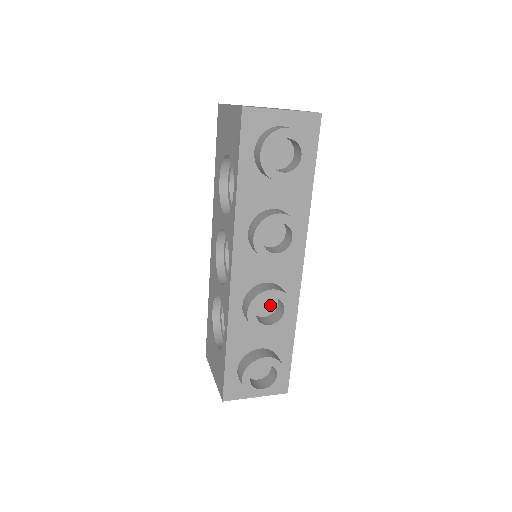
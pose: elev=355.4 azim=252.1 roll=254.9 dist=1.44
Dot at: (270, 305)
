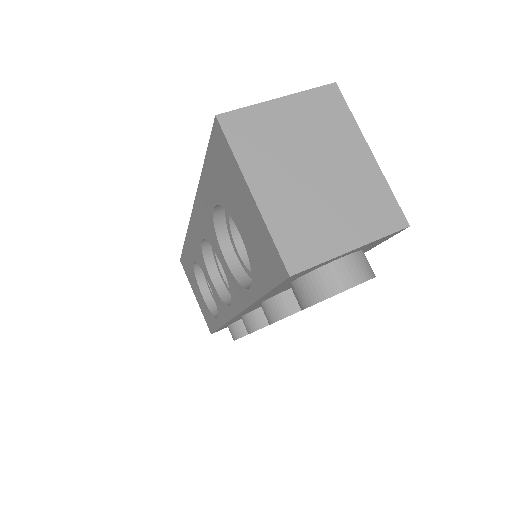
Dot at: occluded
